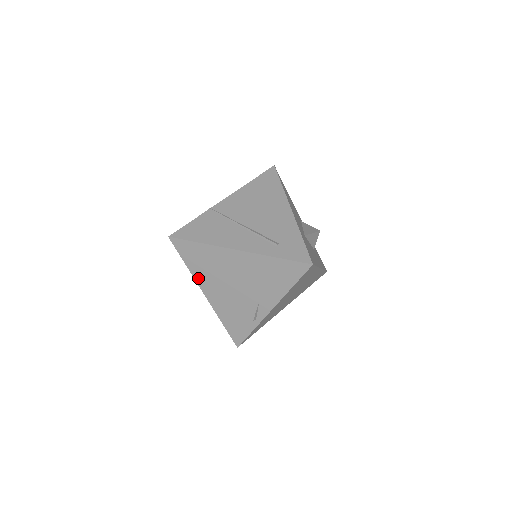
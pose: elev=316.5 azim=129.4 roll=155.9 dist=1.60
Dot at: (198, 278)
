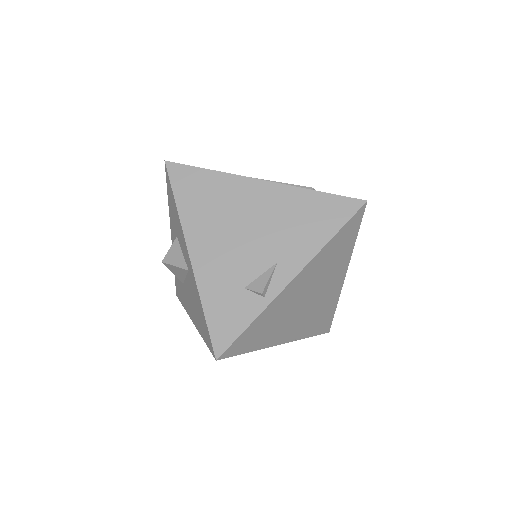
Dot at: (188, 225)
